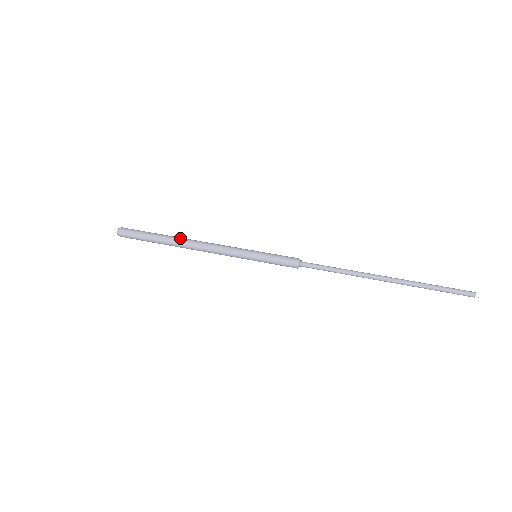
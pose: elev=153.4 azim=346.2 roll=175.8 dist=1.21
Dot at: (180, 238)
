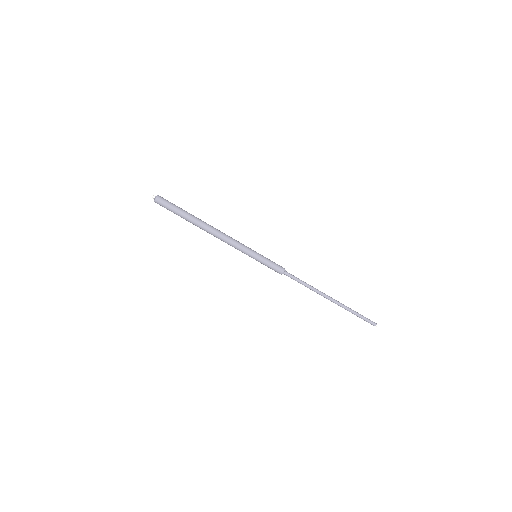
Dot at: (205, 222)
